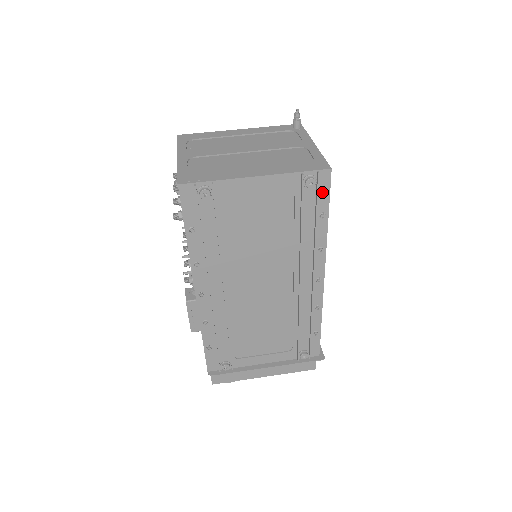
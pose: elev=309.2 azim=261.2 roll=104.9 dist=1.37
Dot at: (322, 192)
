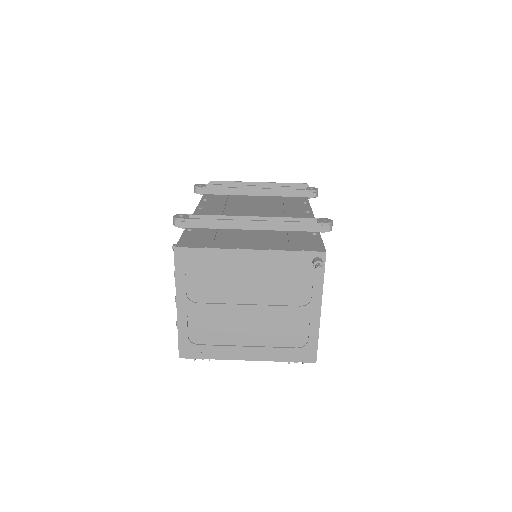
Dot at: occluded
